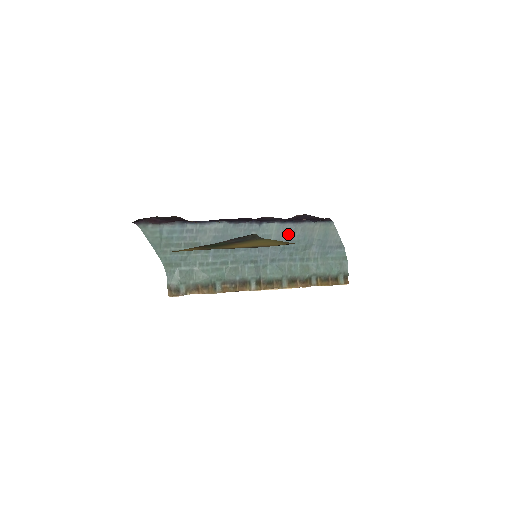
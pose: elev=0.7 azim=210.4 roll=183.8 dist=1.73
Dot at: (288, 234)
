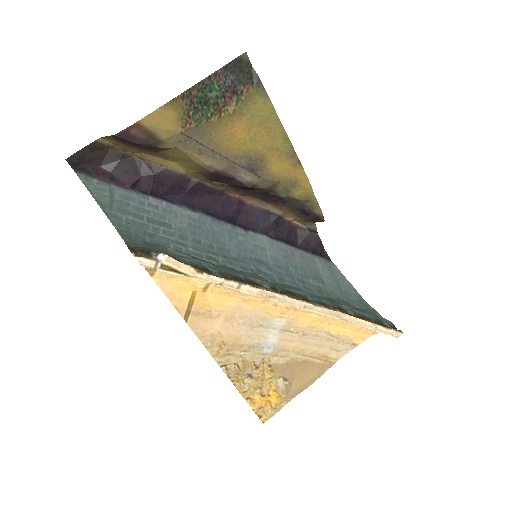
Dot at: (286, 256)
